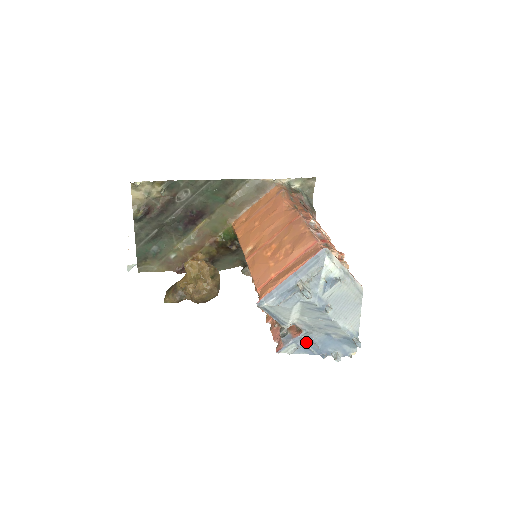
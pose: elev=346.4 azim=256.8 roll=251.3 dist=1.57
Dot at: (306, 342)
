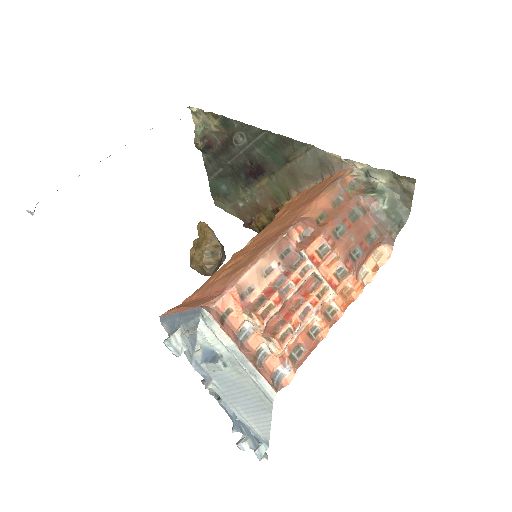
Dot at: (219, 397)
